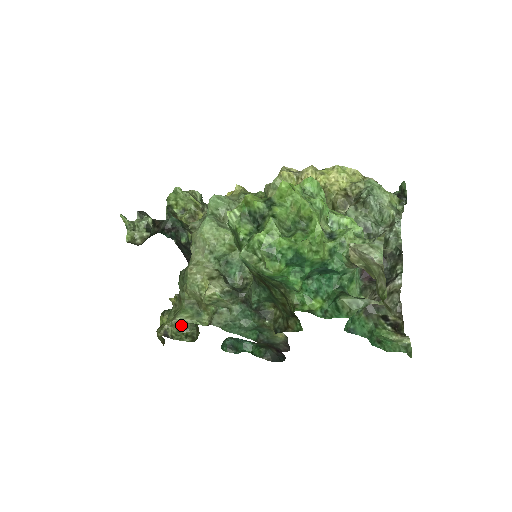
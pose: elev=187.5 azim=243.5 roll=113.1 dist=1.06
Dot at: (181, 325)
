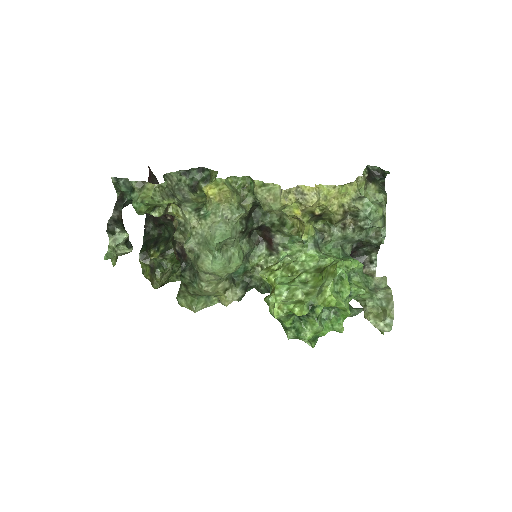
Dot at: (171, 274)
